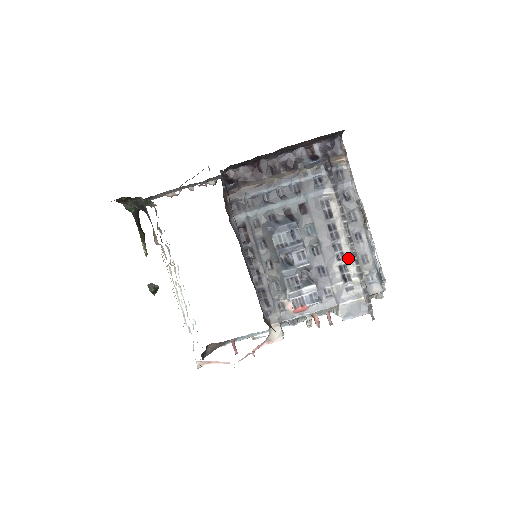
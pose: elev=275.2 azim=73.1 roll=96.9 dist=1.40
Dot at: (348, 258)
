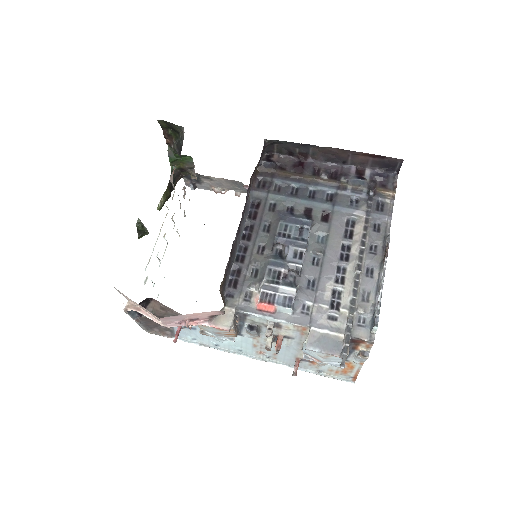
Dot at: (347, 285)
